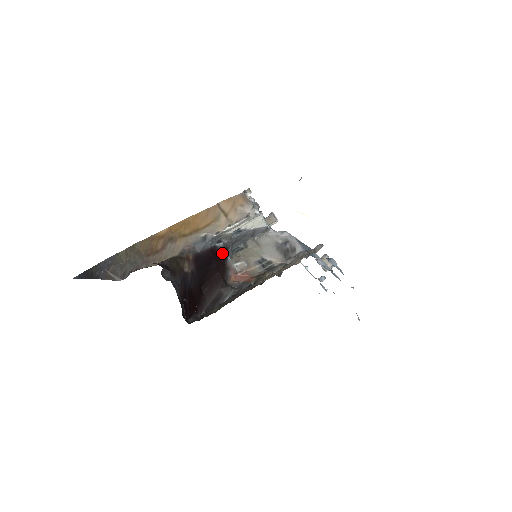
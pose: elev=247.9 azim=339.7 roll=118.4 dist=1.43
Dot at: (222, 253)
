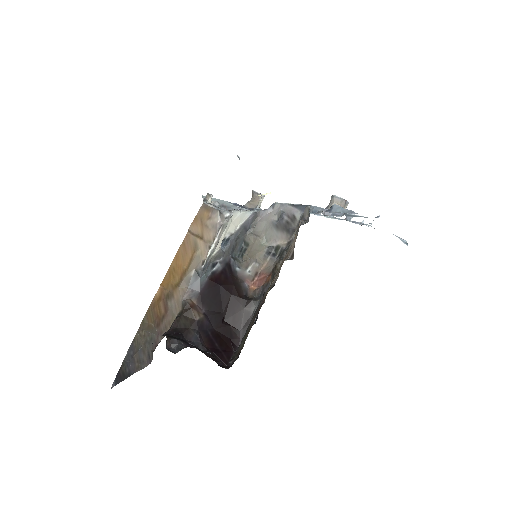
Dot at: (225, 272)
